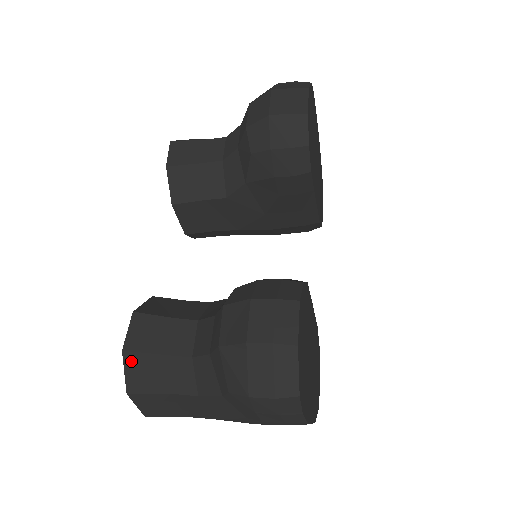
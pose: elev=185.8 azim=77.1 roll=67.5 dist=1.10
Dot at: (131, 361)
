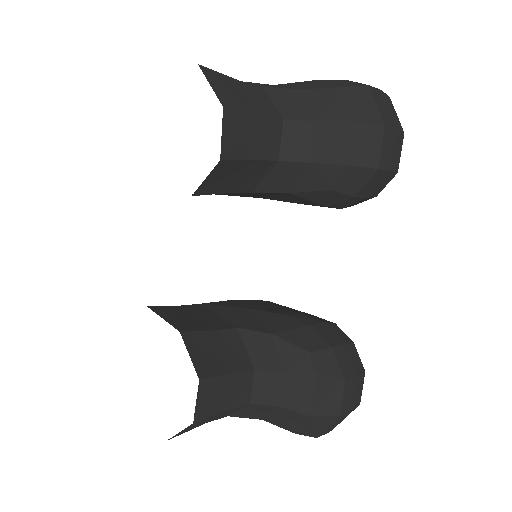
Dot at: (194, 425)
